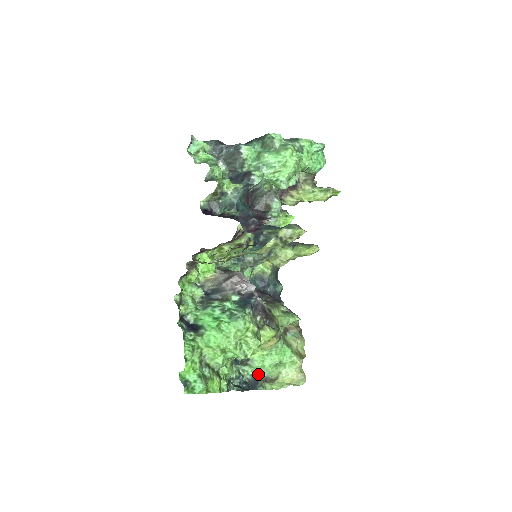
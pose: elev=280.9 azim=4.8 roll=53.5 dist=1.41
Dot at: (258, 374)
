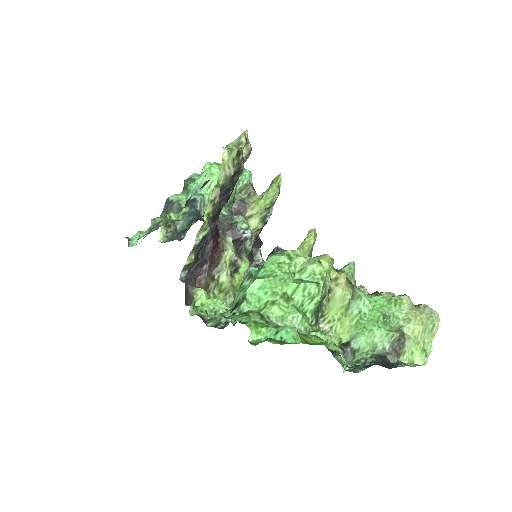
Dot at: (379, 353)
